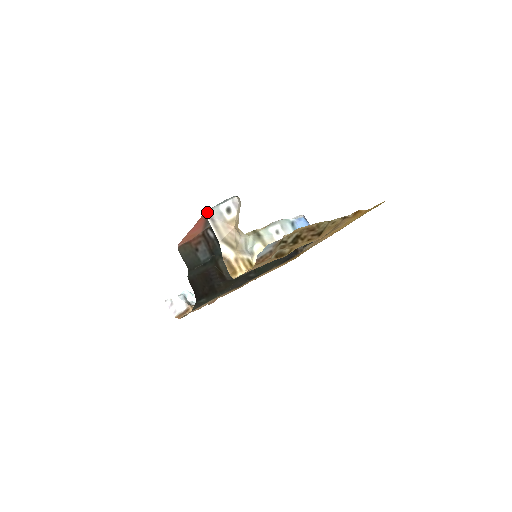
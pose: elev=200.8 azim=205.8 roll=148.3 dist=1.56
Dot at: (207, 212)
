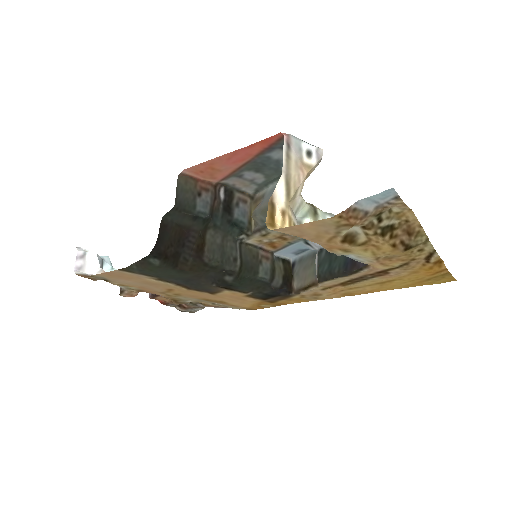
Dot at: (287, 134)
